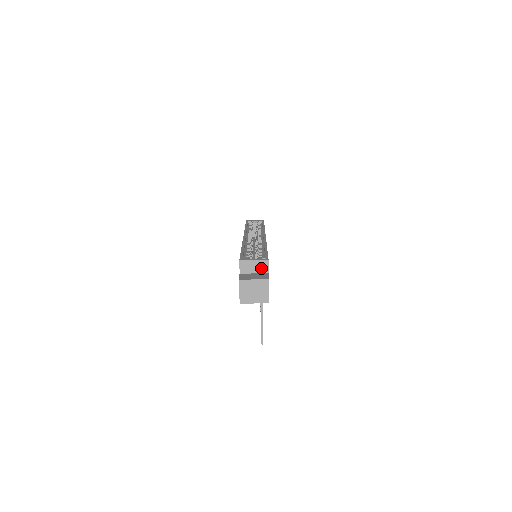
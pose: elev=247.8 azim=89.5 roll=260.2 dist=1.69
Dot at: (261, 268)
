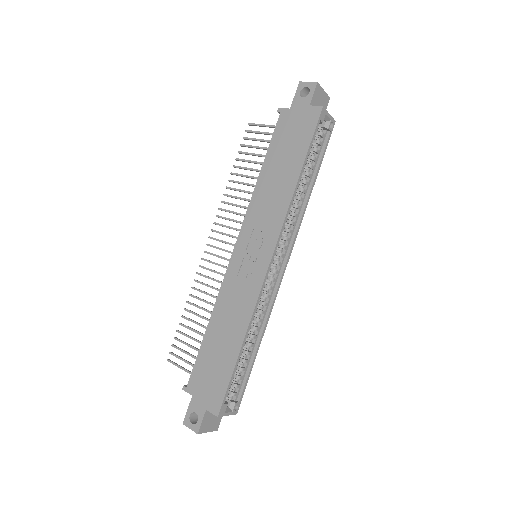
Dot at: occluded
